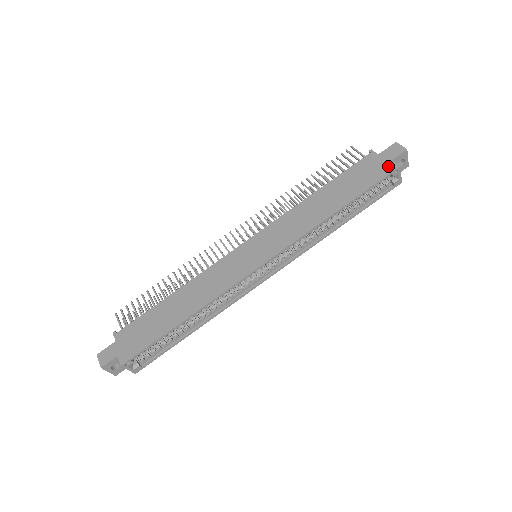
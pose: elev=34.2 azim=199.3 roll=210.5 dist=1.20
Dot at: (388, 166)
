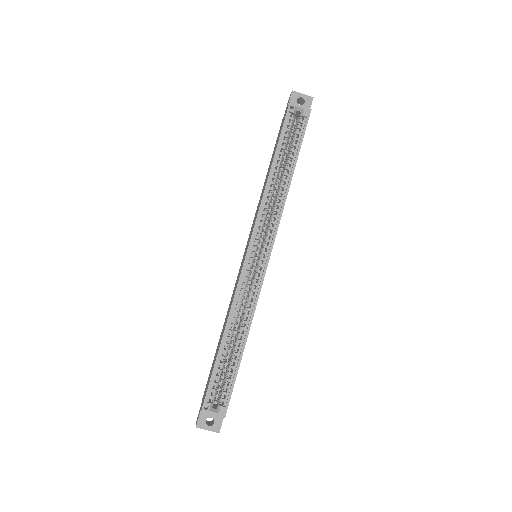
Dot at: (286, 112)
